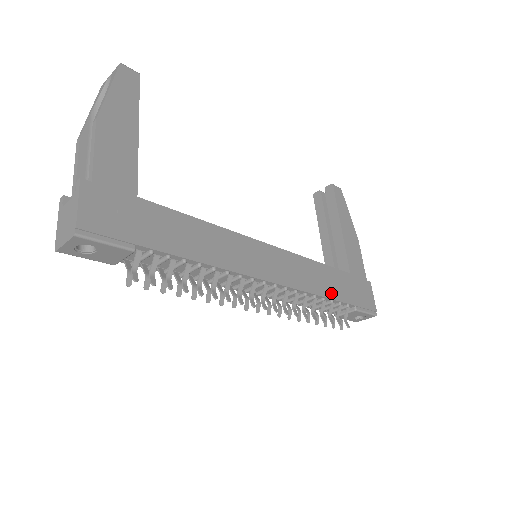
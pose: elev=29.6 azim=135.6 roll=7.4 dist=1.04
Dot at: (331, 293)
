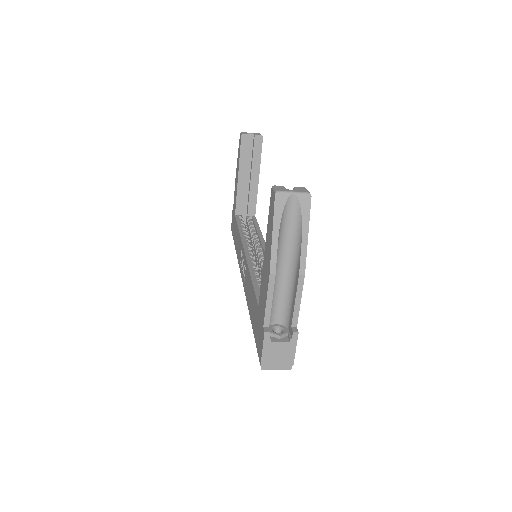
Dot at: occluded
